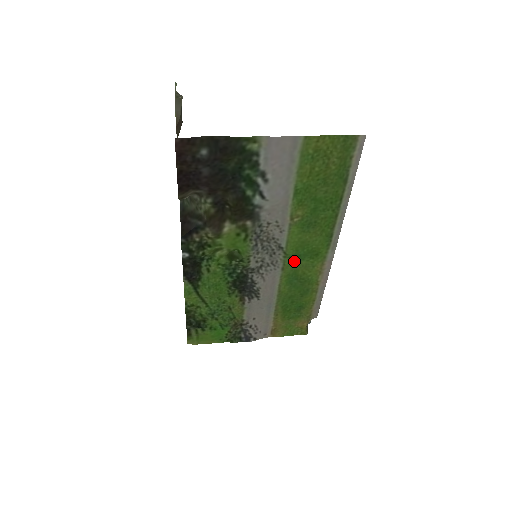
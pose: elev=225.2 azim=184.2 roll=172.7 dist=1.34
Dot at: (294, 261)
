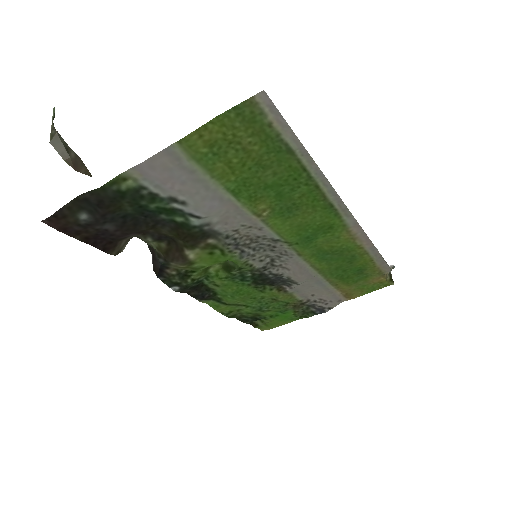
Dot at: (306, 244)
